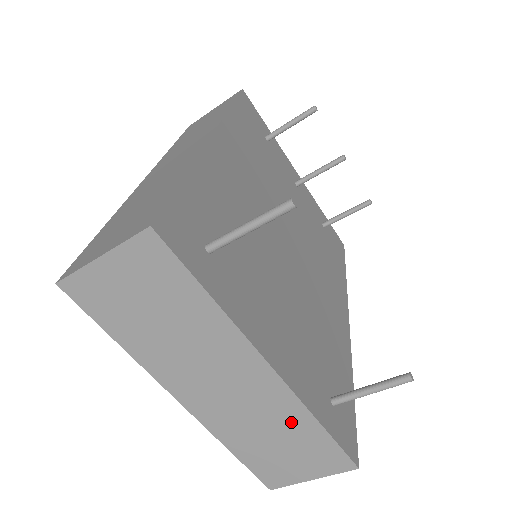
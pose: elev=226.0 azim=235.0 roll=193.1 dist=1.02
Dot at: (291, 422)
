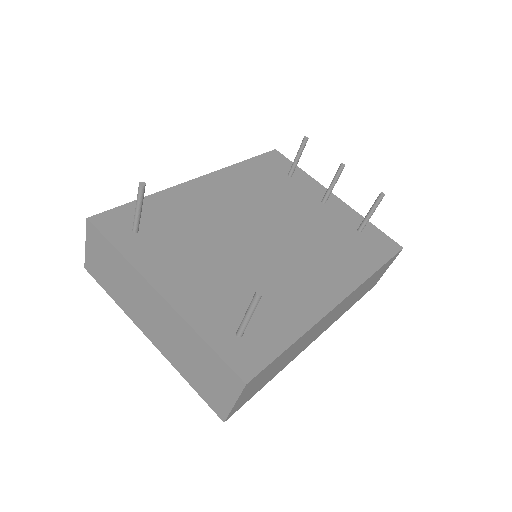
Dot at: (191, 342)
